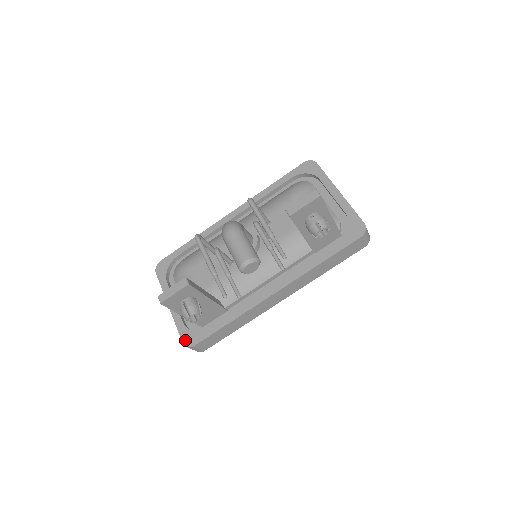
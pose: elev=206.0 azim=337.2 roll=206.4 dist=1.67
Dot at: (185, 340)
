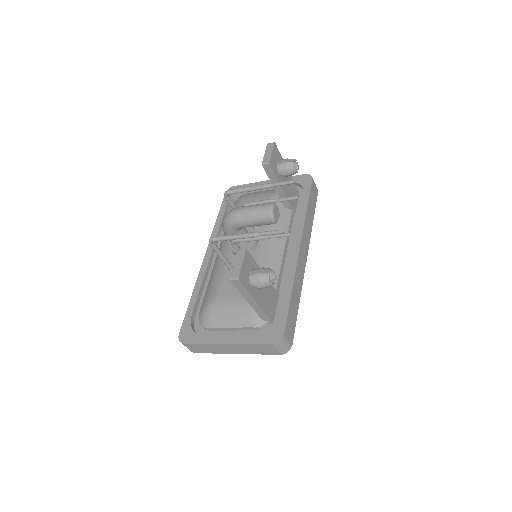
Dot at: (271, 340)
